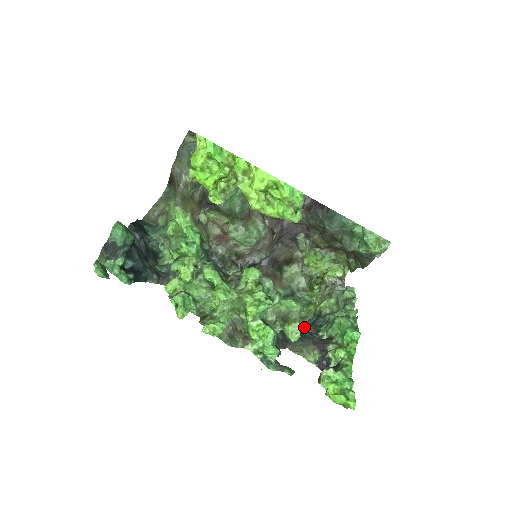
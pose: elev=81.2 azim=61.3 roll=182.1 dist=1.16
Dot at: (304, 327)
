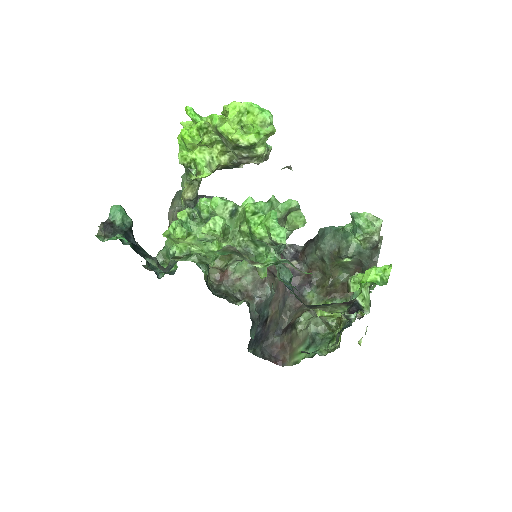
Dot at: occluded
